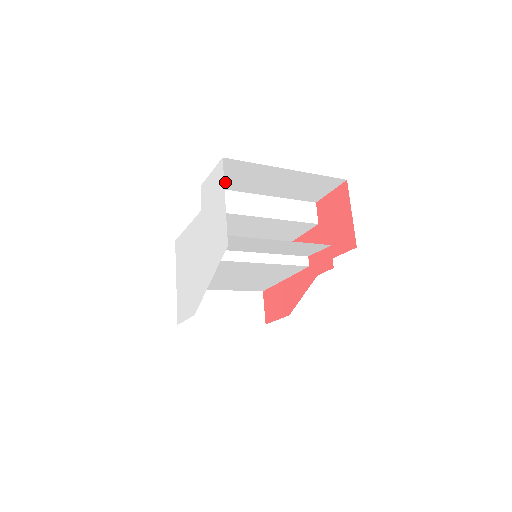
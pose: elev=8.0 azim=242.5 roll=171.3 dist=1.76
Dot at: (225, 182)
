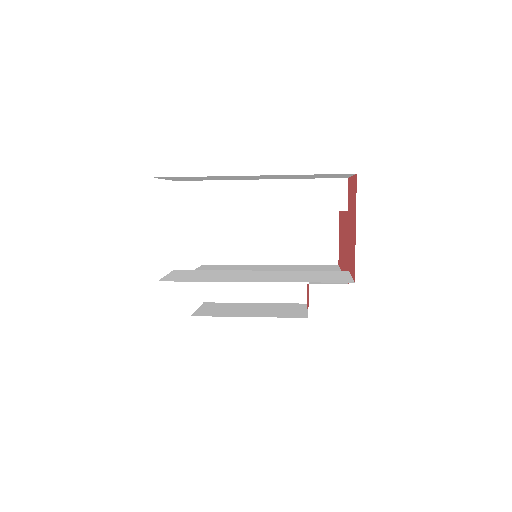
Dot at: (196, 179)
